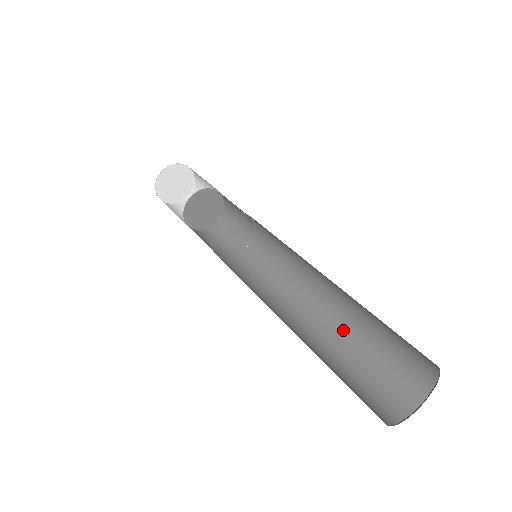
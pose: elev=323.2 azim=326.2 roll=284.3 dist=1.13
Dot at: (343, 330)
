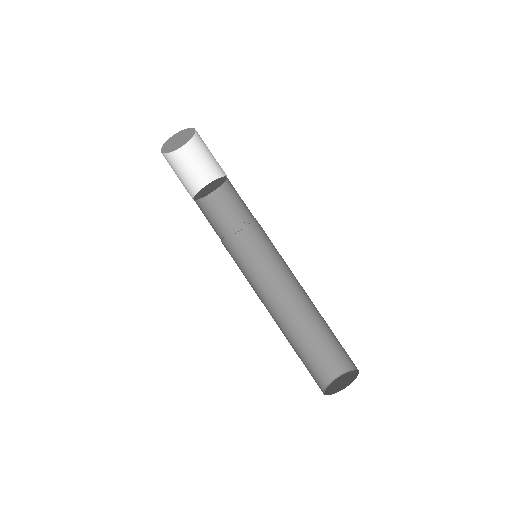
Dot at: (318, 314)
